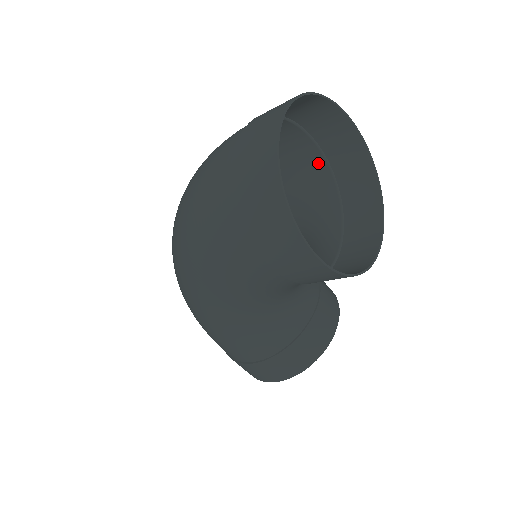
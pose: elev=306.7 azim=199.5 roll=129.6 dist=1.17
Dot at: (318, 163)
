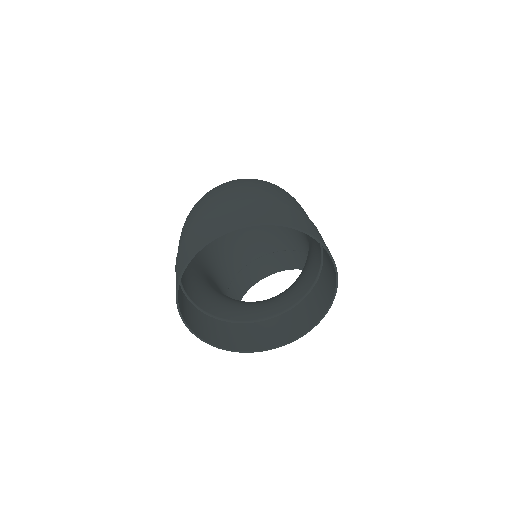
Dot at: (319, 248)
